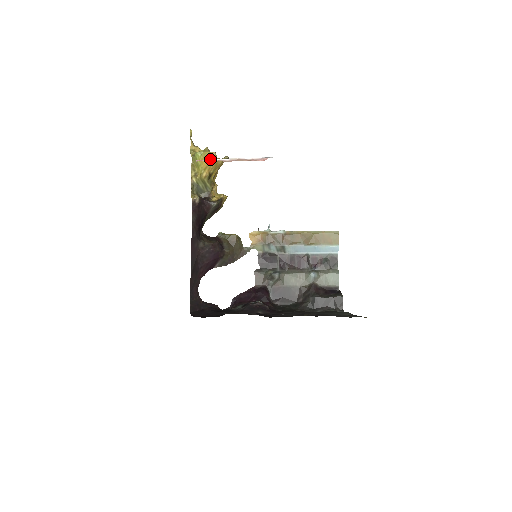
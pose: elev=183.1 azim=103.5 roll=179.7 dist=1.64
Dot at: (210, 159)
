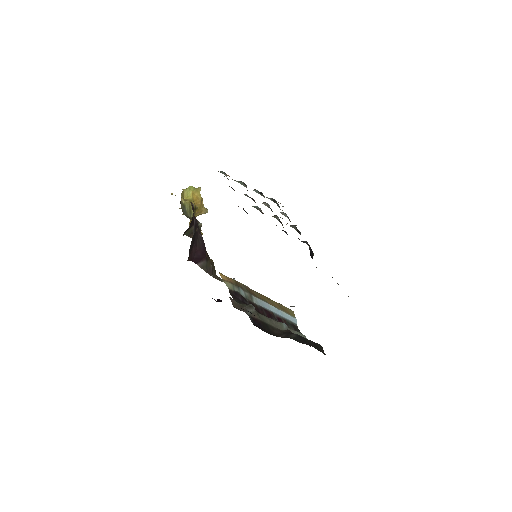
Dot at: occluded
